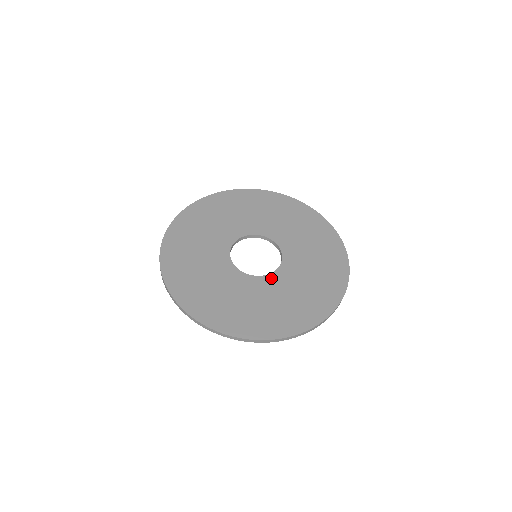
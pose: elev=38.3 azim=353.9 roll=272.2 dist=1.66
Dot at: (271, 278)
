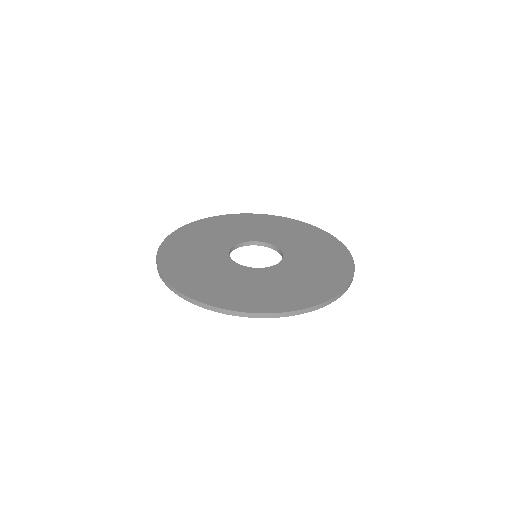
Dot at: (270, 270)
